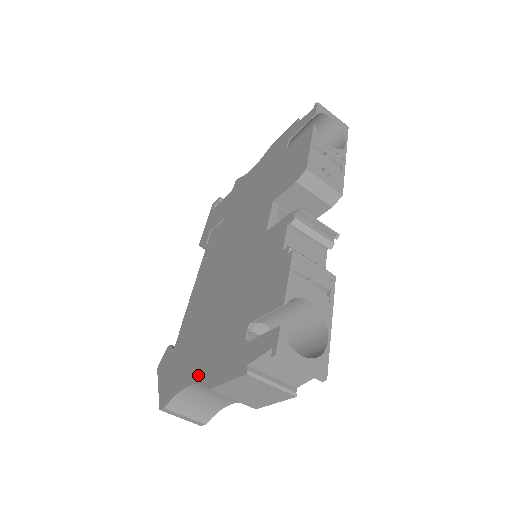
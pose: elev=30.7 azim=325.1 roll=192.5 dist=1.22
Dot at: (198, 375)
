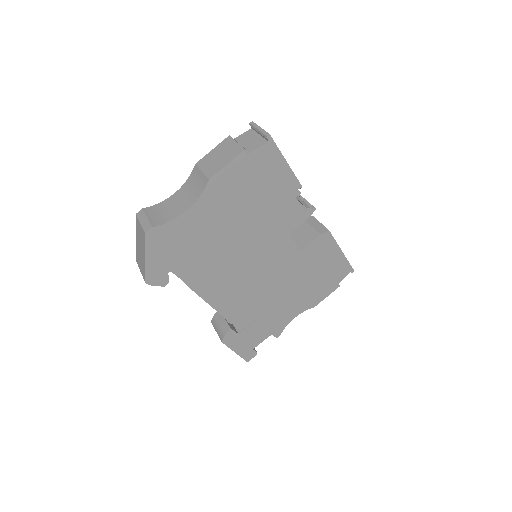
Dot at: occluded
